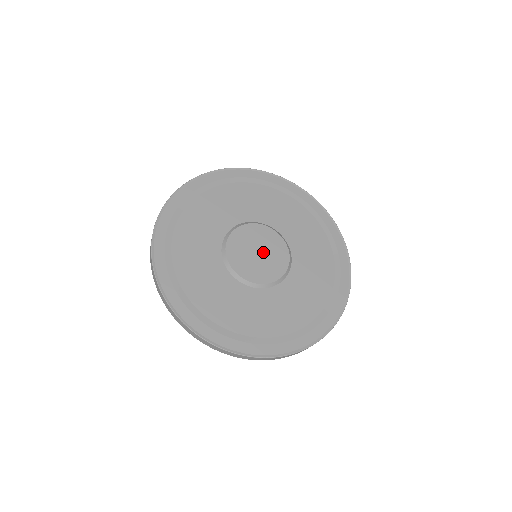
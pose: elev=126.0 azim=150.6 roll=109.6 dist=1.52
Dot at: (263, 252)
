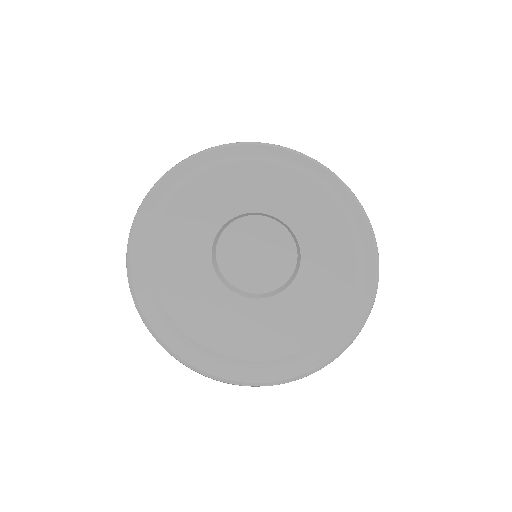
Dot at: (263, 256)
